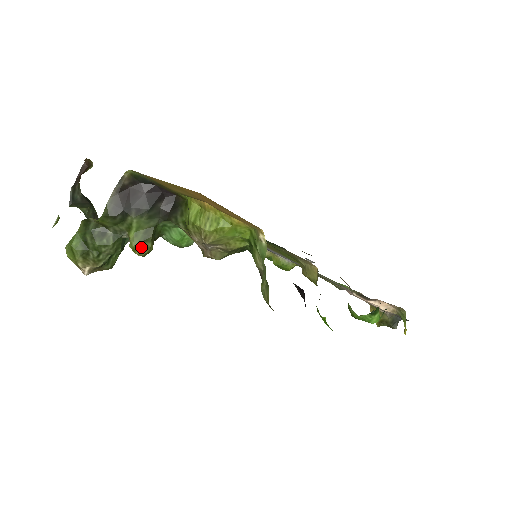
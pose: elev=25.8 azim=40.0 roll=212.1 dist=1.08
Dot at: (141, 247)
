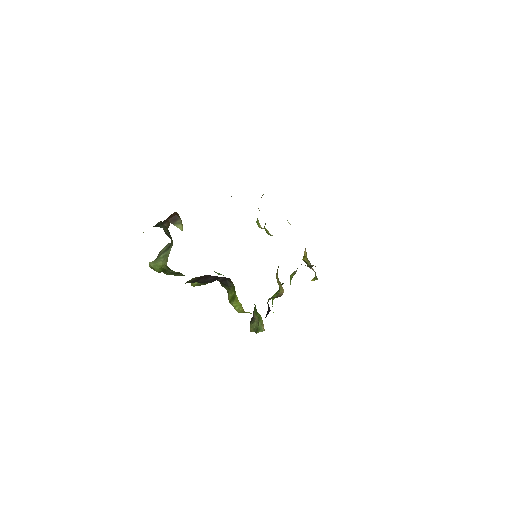
Dot at: occluded
